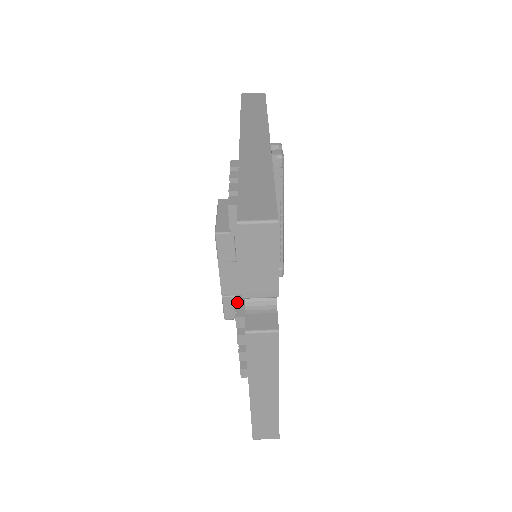
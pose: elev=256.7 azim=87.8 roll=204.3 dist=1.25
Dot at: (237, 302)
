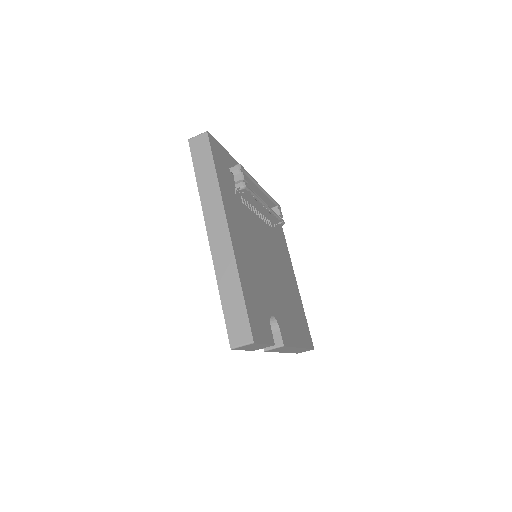
Dot at: occluded
